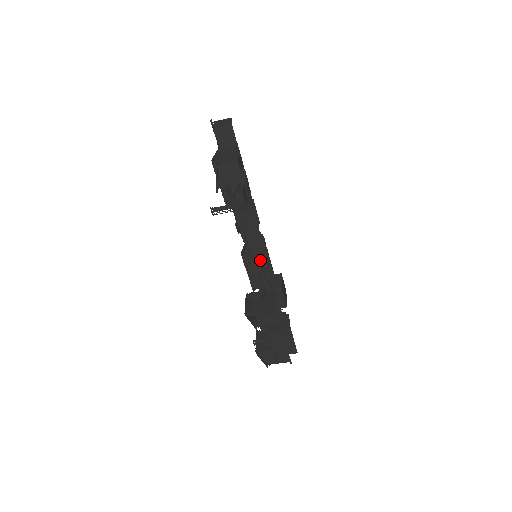
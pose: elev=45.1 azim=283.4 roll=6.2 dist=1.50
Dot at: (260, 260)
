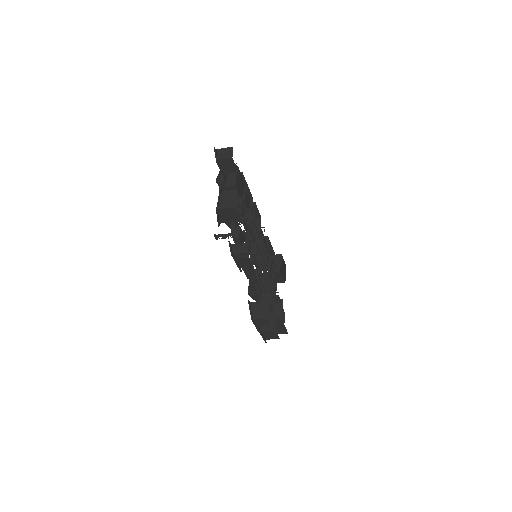
Dot at: (255, 280)
